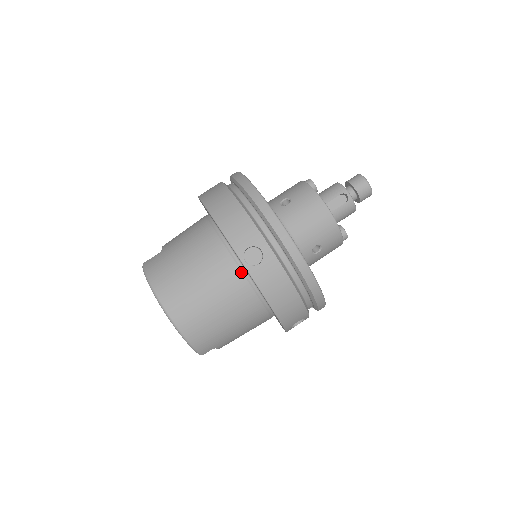
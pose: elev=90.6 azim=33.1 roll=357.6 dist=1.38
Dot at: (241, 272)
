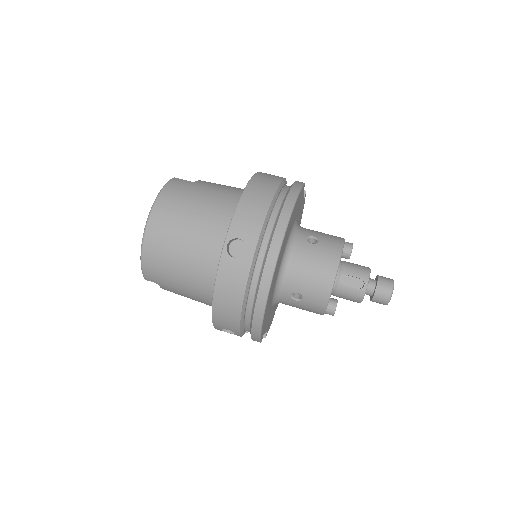
Dot at: (221, 251)
